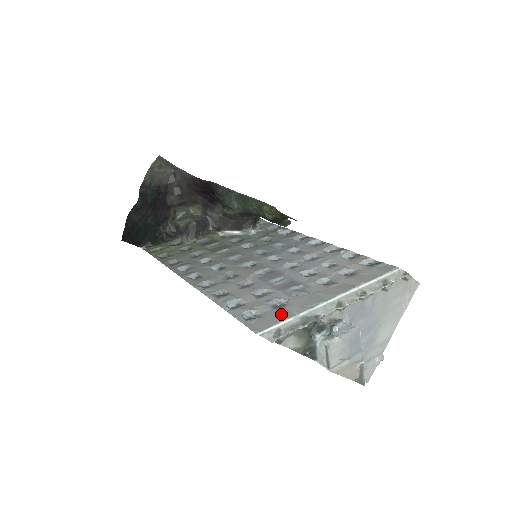
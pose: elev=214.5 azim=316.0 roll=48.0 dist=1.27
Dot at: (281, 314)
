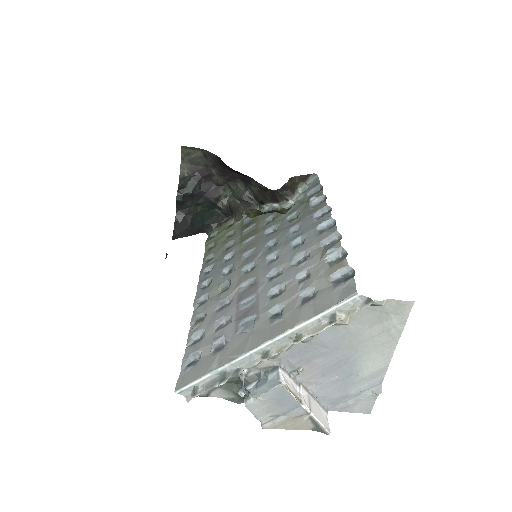
Dot at: (207, 365)
